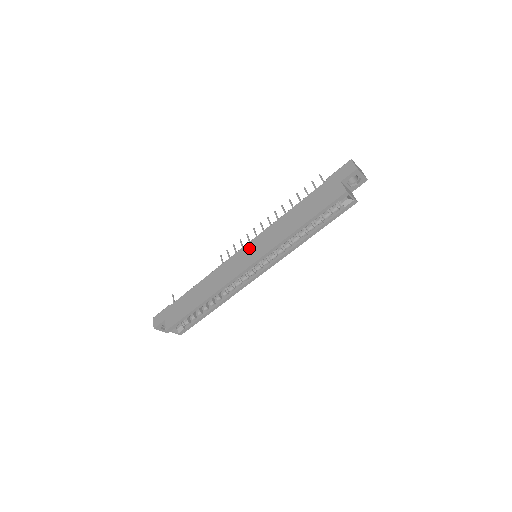
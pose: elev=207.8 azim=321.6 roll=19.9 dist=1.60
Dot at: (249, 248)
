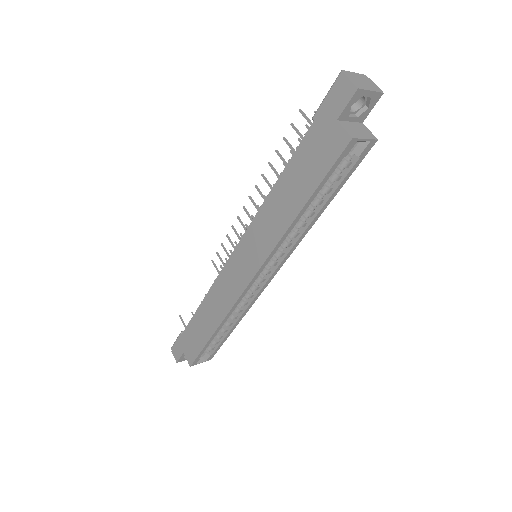
Dot at: (241, 252)
